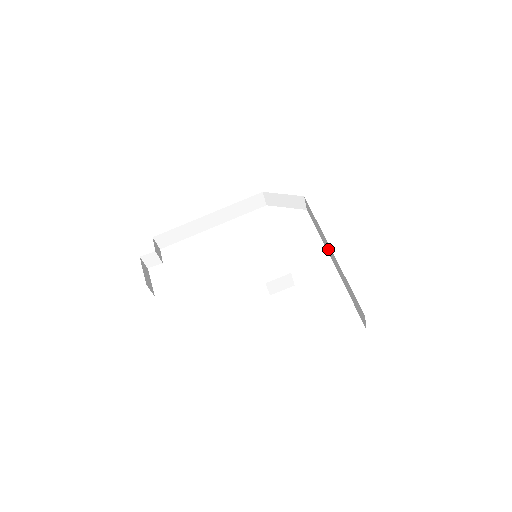
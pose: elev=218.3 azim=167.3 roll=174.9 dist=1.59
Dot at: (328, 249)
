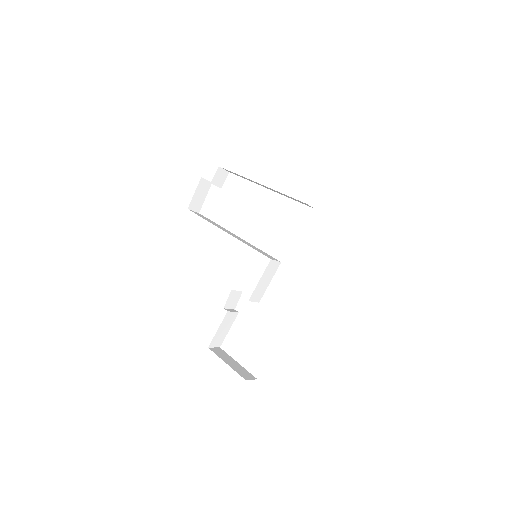
Dot at: occluded
